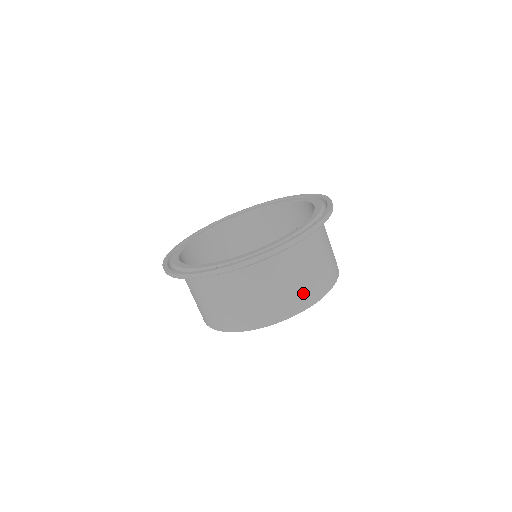
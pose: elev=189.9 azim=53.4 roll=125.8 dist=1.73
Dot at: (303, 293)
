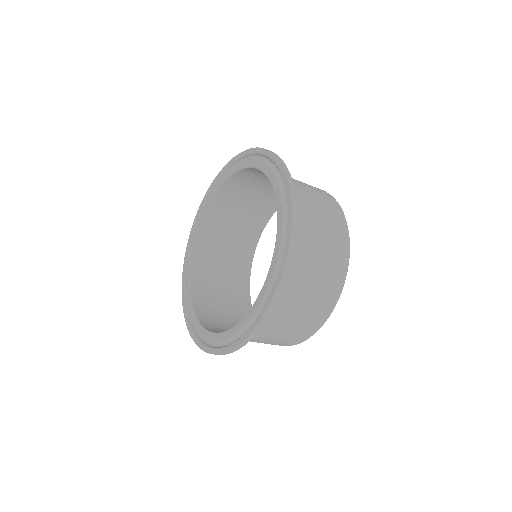
Dot at: (300, 331)
